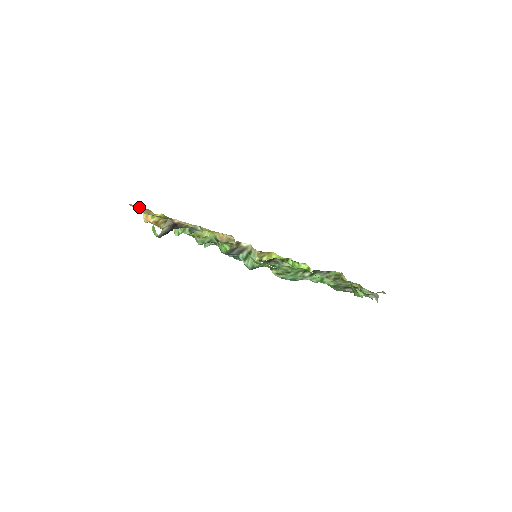
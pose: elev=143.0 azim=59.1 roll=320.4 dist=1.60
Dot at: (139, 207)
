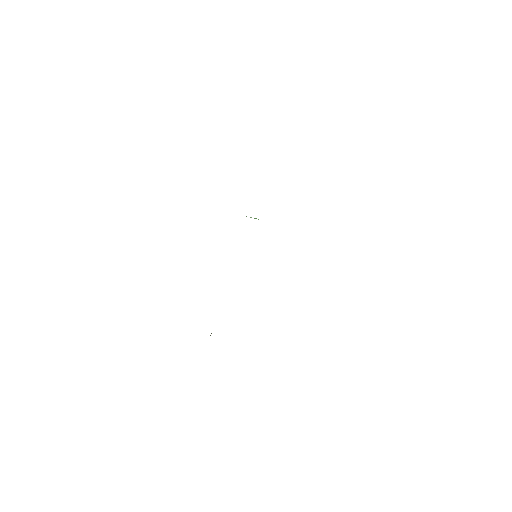
Dot at: occluded
